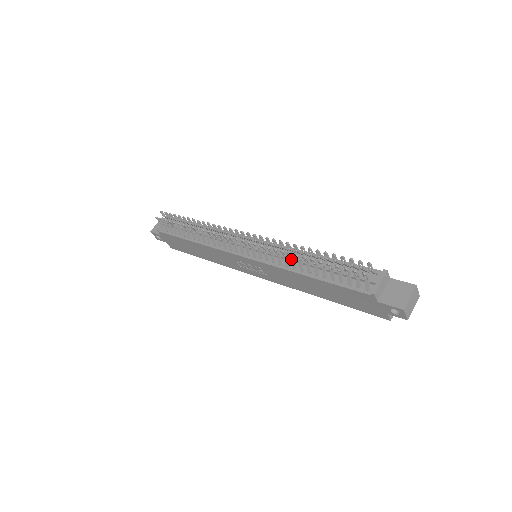
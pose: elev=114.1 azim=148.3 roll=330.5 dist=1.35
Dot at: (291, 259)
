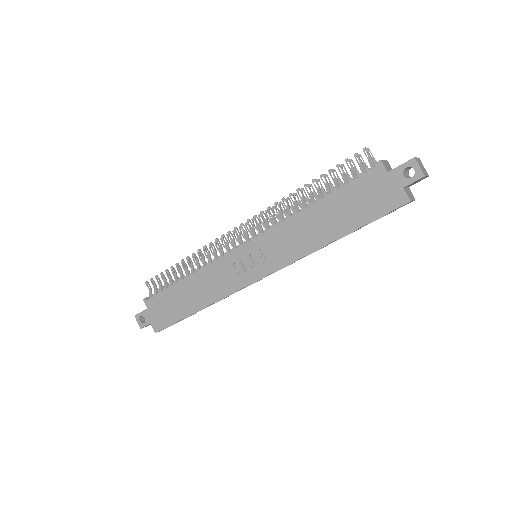
Dot at: (293, 204)
